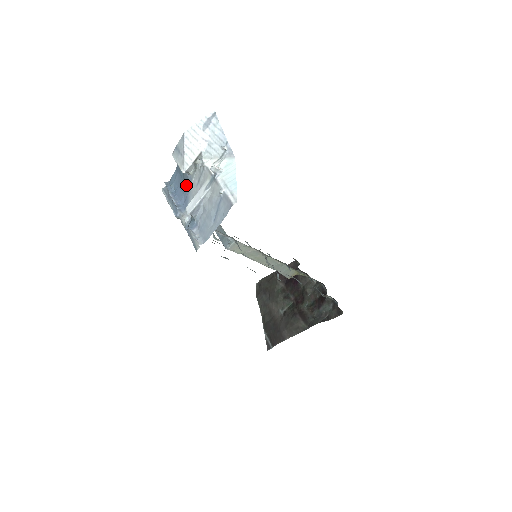
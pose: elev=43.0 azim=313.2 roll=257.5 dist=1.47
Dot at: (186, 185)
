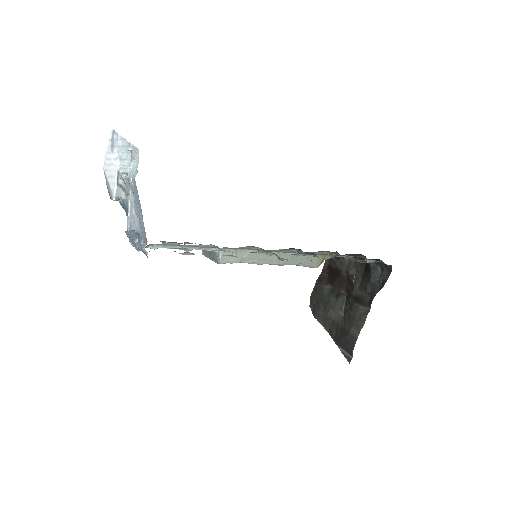
Dot at: occluded
